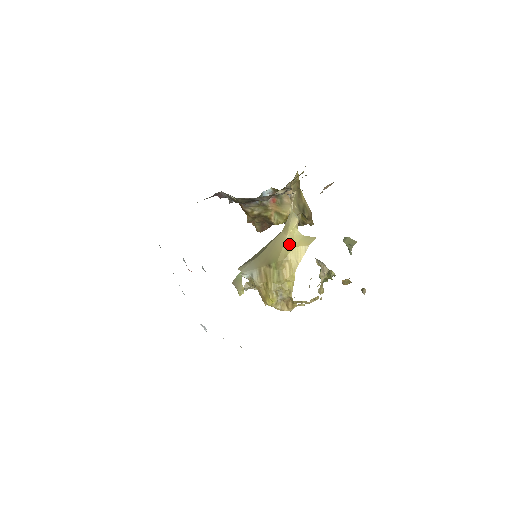
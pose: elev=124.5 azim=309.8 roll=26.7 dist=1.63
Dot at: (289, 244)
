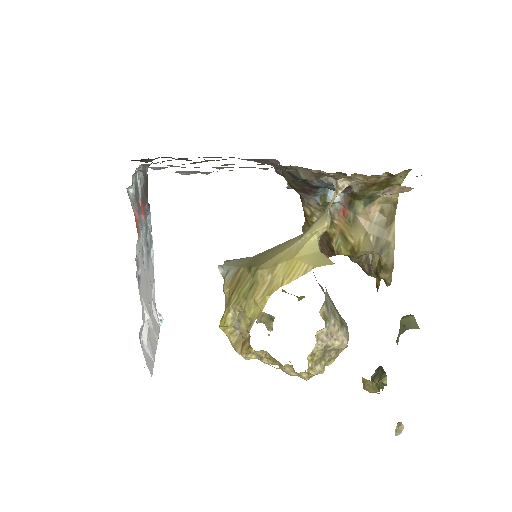
Dot at: (291, 252)
